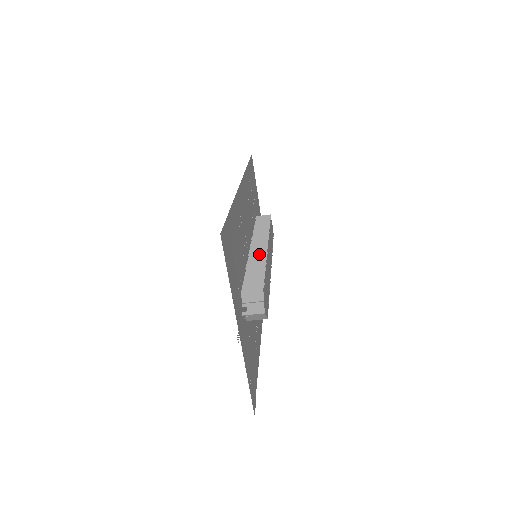
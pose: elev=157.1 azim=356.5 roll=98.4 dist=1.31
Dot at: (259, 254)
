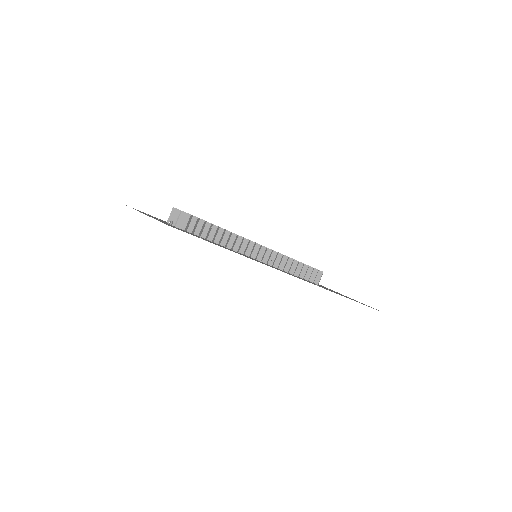
Dot at: occluded
